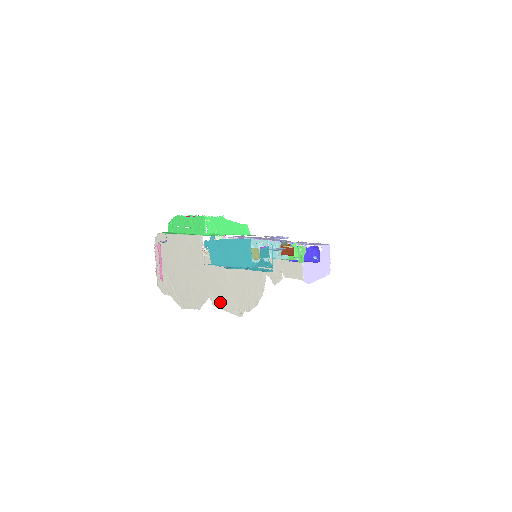
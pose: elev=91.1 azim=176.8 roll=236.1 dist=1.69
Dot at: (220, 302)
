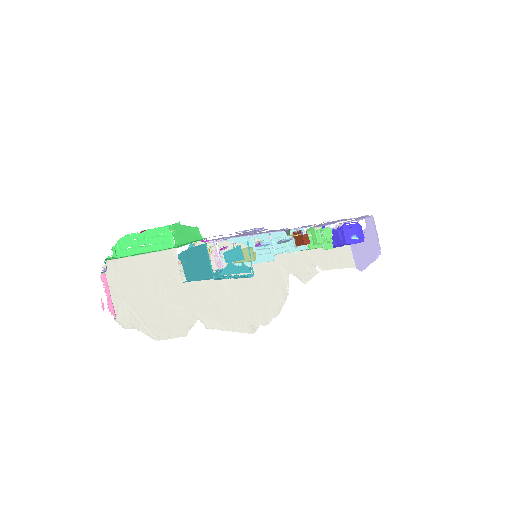
Dot at: (217, 322)
